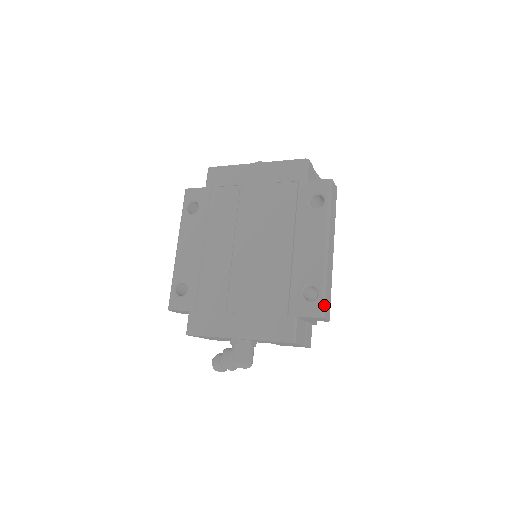
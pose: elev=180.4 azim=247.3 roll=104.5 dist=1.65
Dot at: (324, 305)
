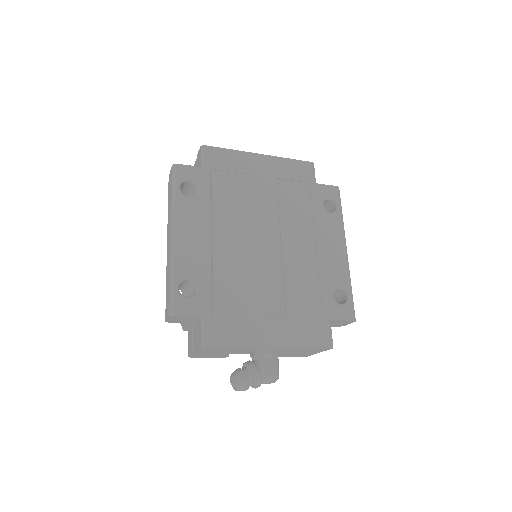
Dot at: occluded
